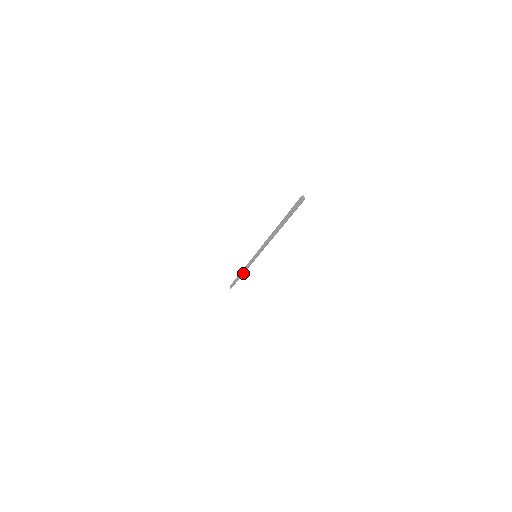
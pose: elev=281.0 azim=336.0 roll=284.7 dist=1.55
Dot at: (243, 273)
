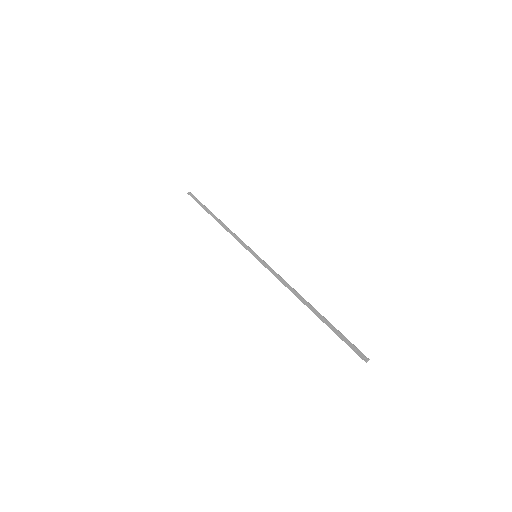
Dot at: (221, 224)
